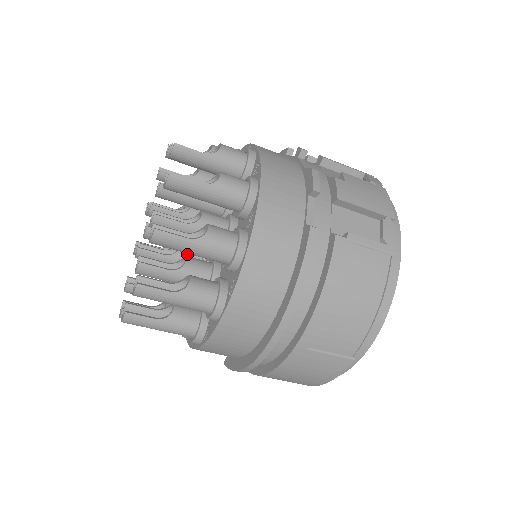
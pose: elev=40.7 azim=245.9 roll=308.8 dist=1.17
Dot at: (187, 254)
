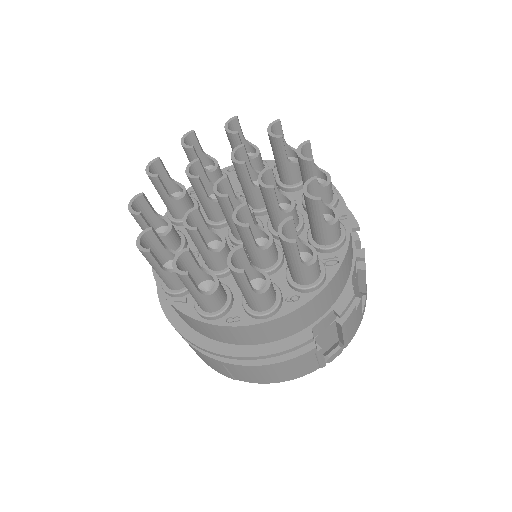
Dot at: occluded
